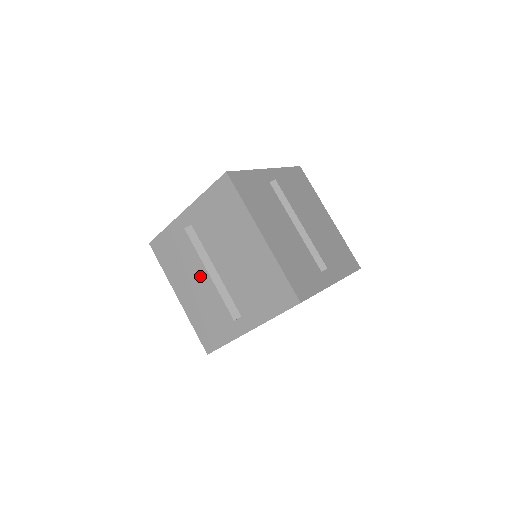
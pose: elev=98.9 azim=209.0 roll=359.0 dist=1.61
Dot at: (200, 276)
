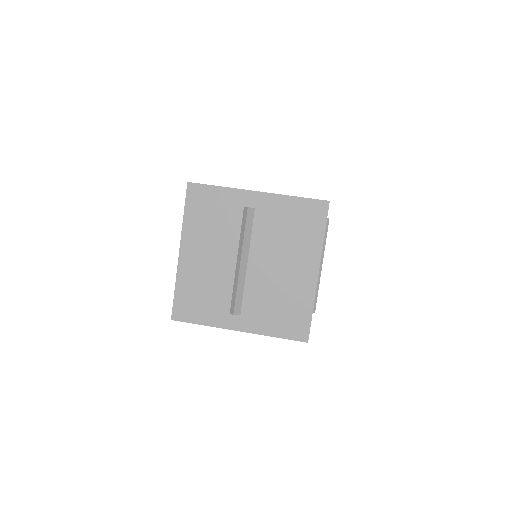
Dot at: occluded
